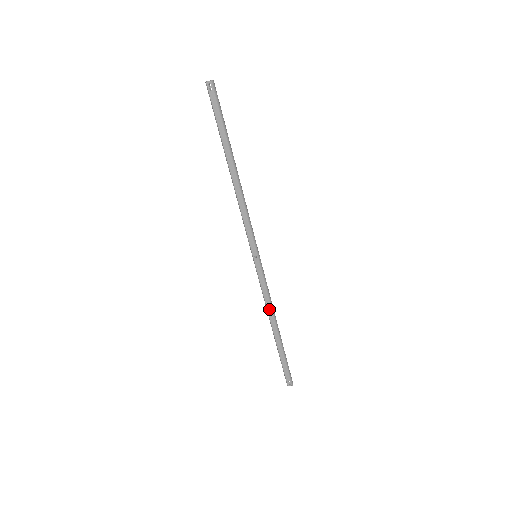
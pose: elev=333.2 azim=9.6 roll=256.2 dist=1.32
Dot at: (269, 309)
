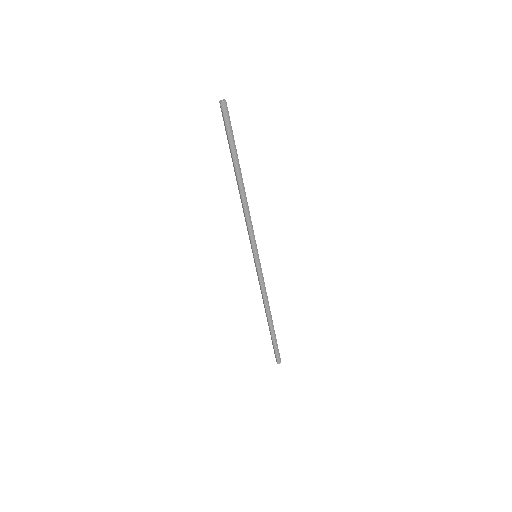
Dot at: (263, 300)
